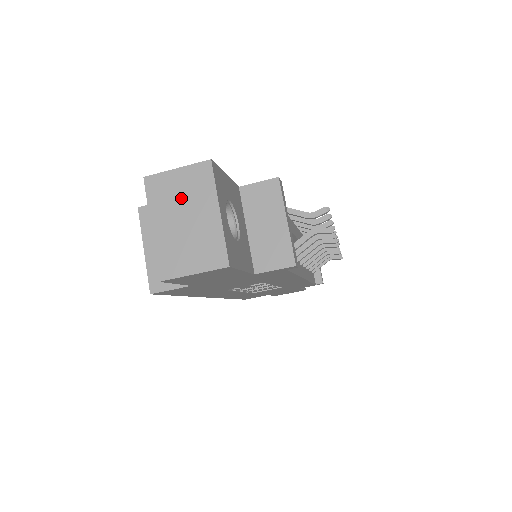
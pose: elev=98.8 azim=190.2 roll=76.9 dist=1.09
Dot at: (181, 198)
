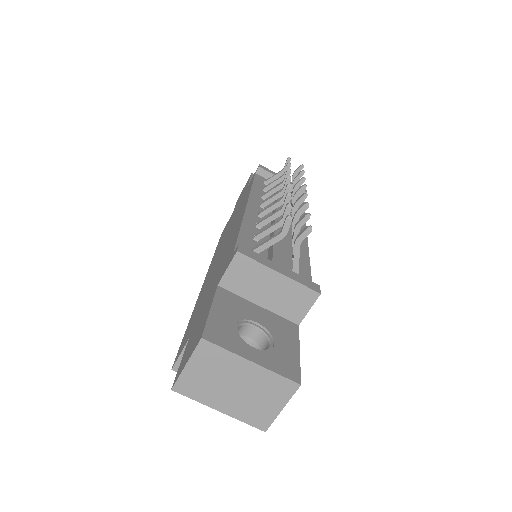
Dot at: (214, 378)
